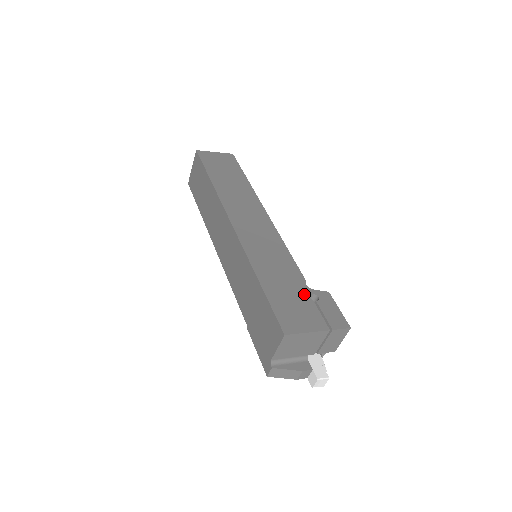
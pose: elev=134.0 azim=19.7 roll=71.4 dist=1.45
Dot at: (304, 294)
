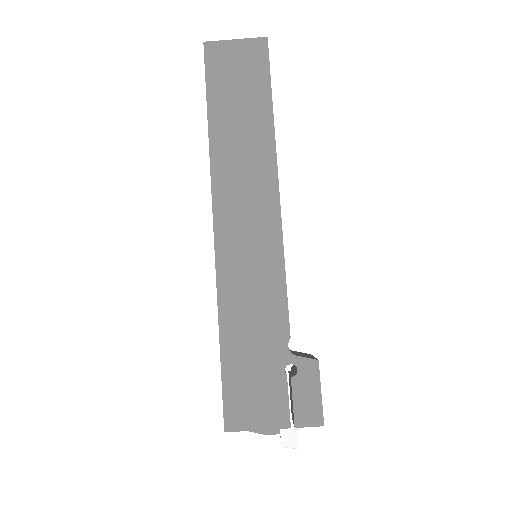
Dot at: (277, 364)
